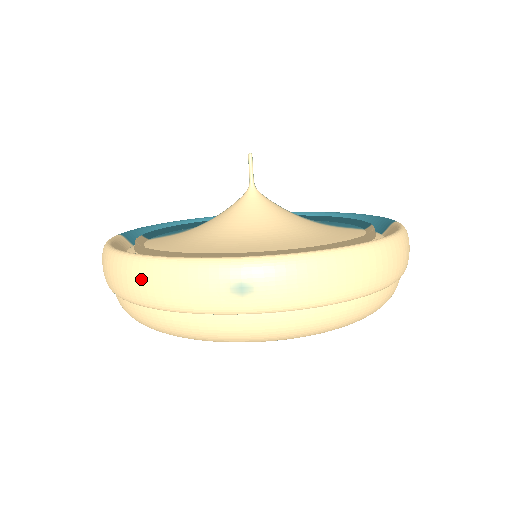
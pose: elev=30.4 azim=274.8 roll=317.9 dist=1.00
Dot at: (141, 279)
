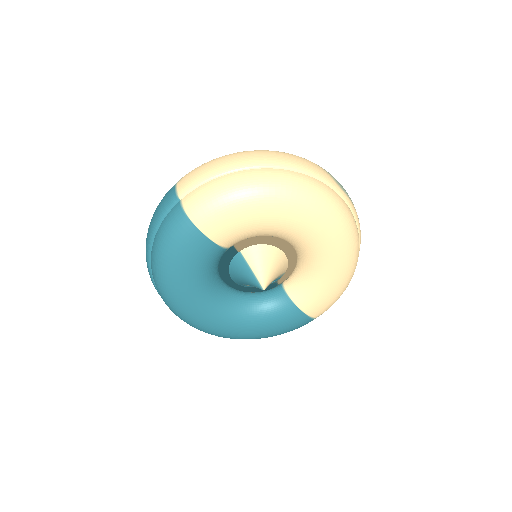
Dot at: (291, 156)
